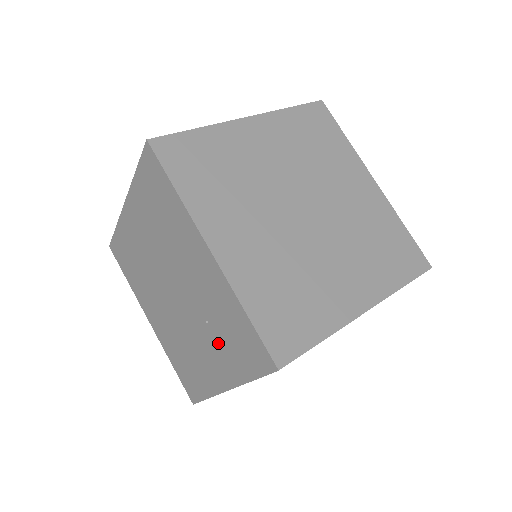
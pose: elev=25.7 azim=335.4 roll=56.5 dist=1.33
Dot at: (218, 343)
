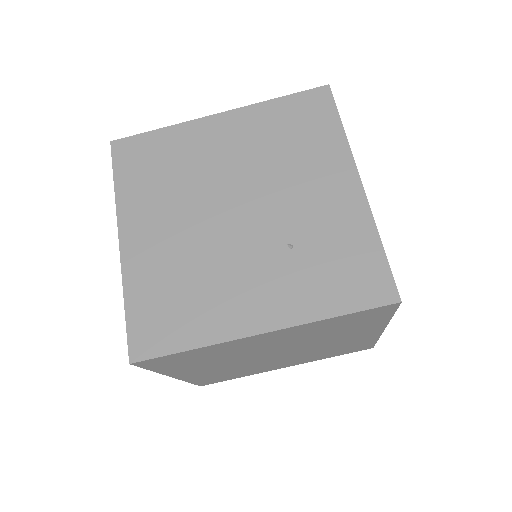
Dot at: (296, 272)
